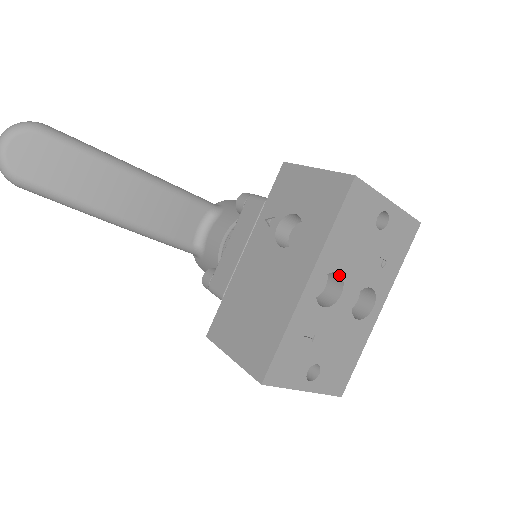
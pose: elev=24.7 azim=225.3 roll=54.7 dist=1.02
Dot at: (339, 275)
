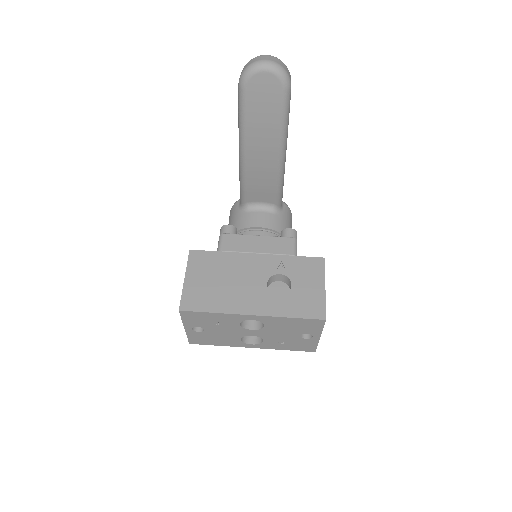
Dot at: (263, 326)
